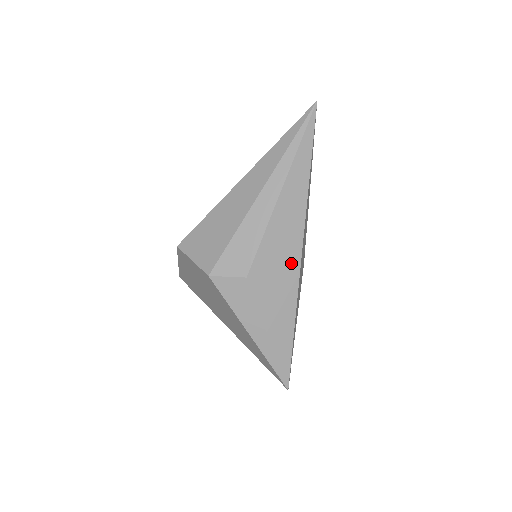
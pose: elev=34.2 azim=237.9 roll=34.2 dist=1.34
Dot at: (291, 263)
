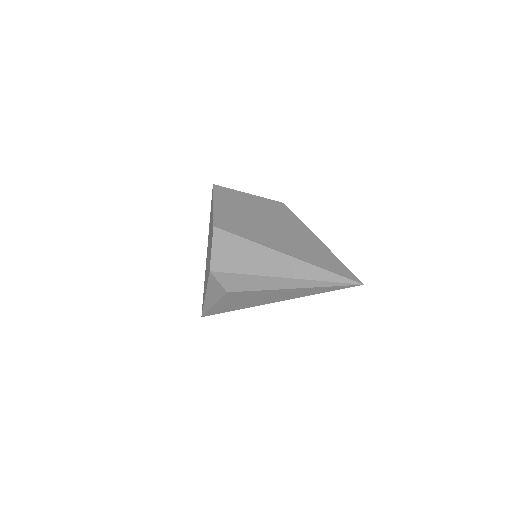
Dot at: (259, 302)
